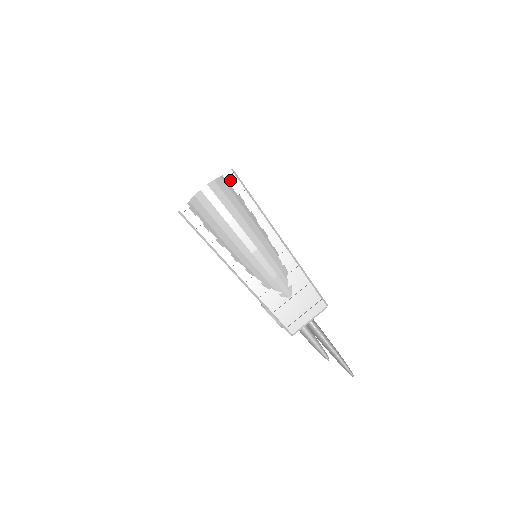
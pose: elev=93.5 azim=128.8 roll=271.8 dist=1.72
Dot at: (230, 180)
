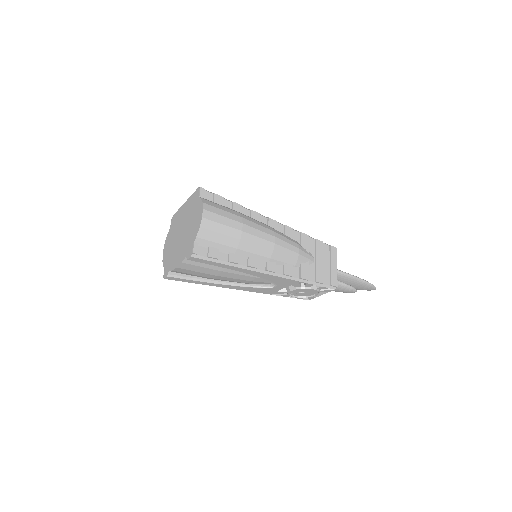
Dot at: (206, 198)
